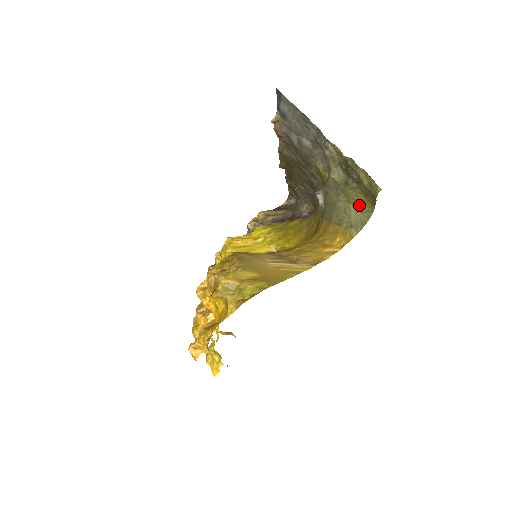
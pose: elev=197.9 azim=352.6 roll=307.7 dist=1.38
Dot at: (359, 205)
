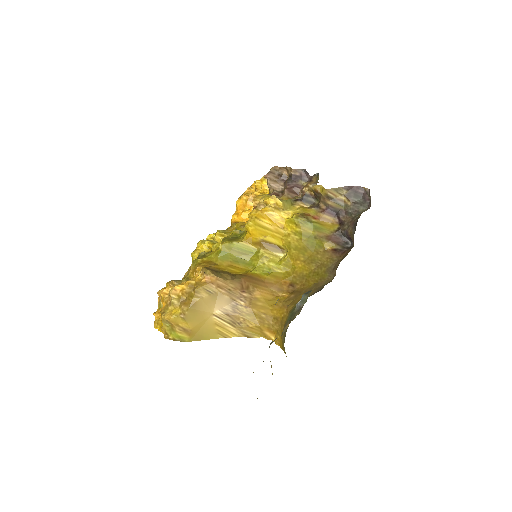
Dot at: occluded
